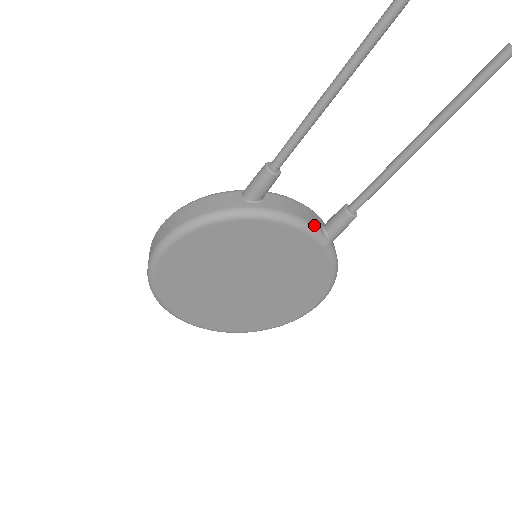
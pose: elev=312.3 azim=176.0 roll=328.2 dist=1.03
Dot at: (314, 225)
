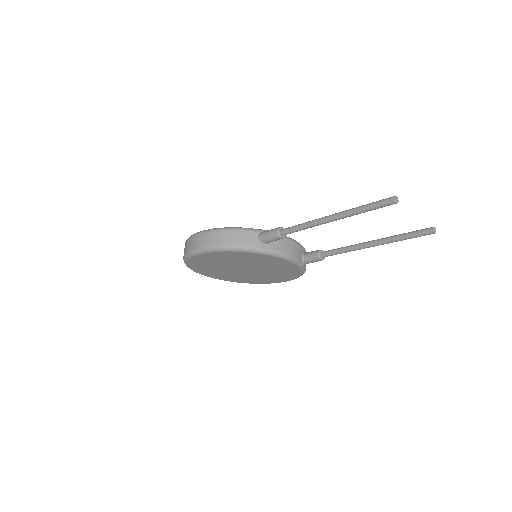
Dot at: (297, 258)
